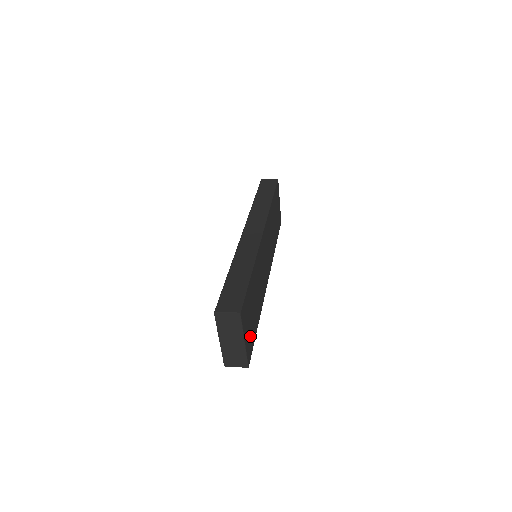
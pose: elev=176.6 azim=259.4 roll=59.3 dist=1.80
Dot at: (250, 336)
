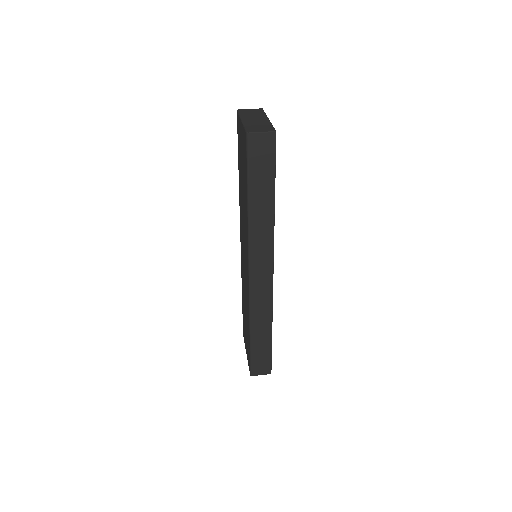
Dot at: occluded
